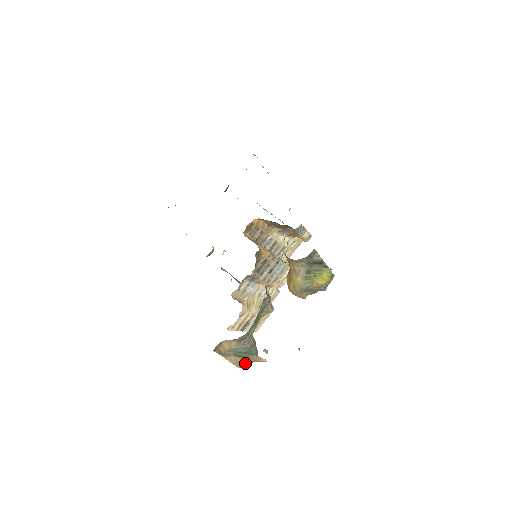
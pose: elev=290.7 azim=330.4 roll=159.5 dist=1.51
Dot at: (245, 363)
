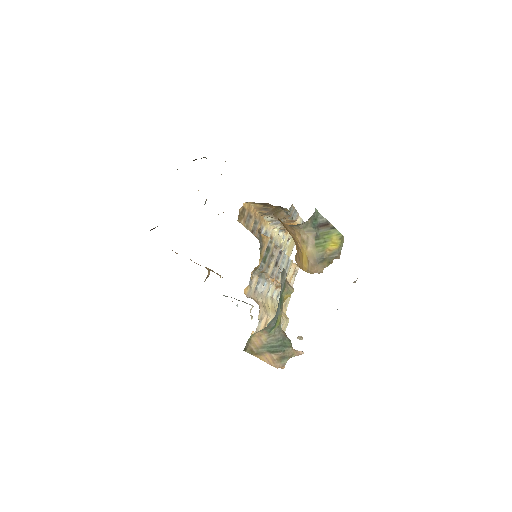
Dot at: (282, 360)
